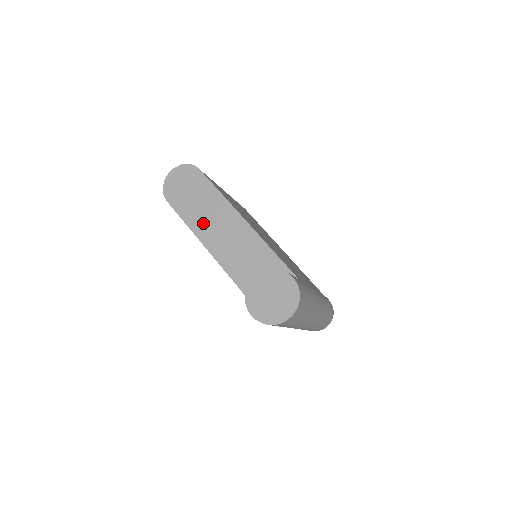
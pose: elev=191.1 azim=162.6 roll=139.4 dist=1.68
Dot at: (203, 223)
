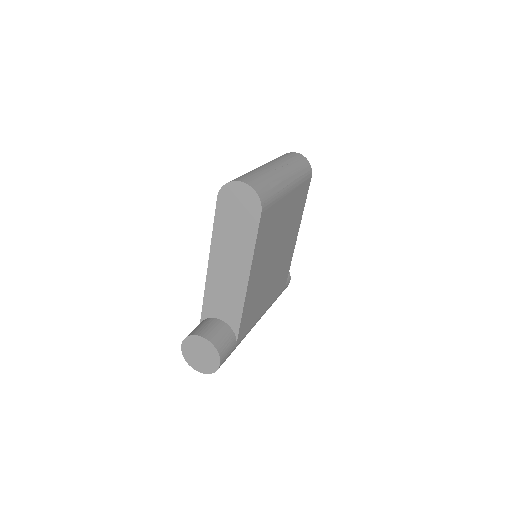
Dot at: (223, 246)
